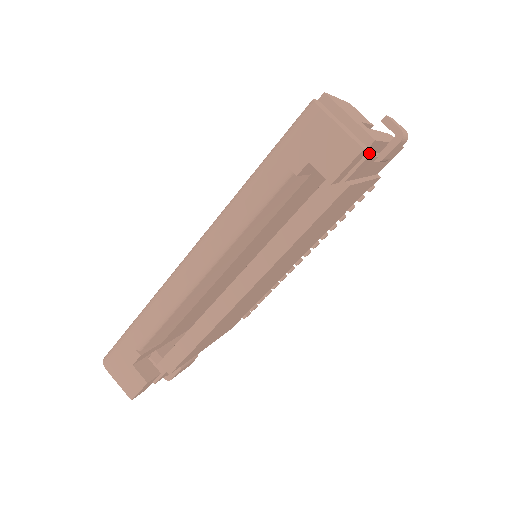
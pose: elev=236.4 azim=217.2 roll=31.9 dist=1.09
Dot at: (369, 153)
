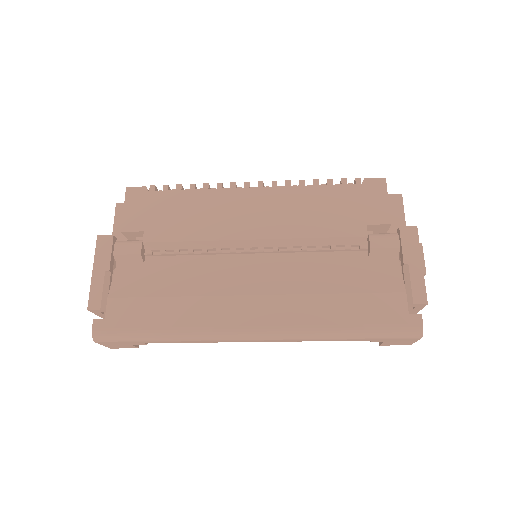
Dot at: occluded
